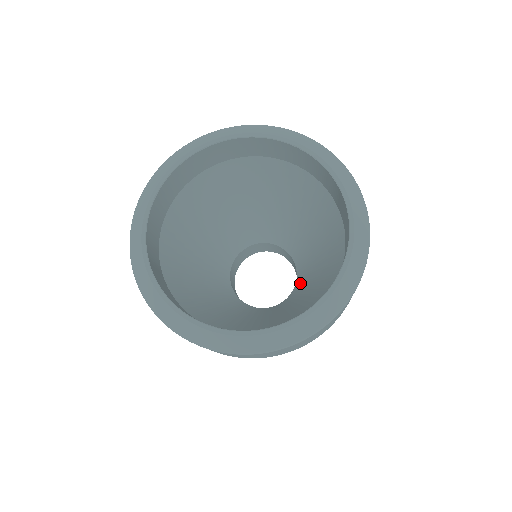
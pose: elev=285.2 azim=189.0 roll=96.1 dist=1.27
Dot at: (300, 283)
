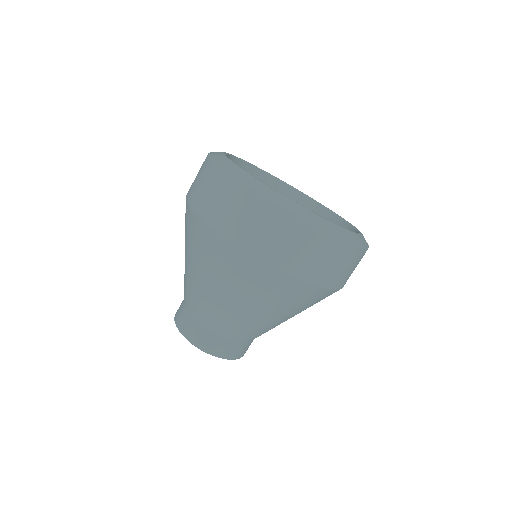
Dot at: occluded
